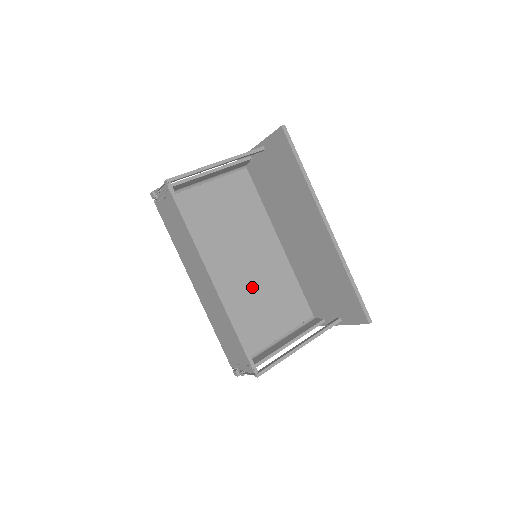
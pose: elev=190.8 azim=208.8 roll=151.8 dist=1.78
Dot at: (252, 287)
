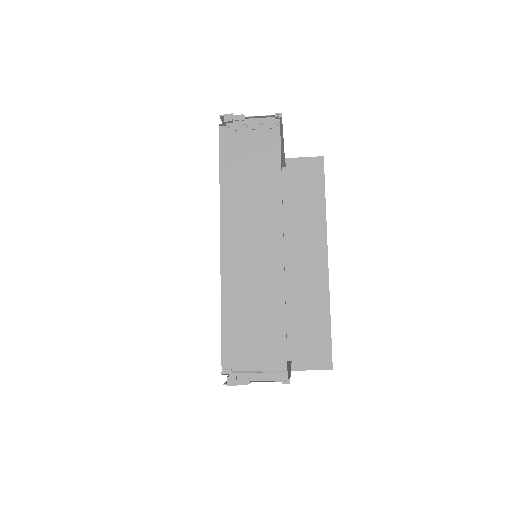
Dot at: occluded
